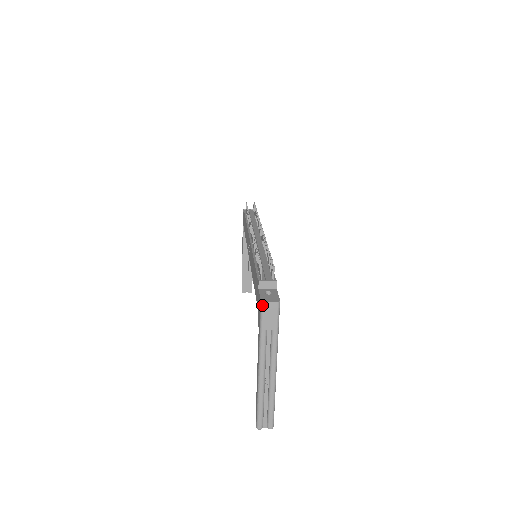
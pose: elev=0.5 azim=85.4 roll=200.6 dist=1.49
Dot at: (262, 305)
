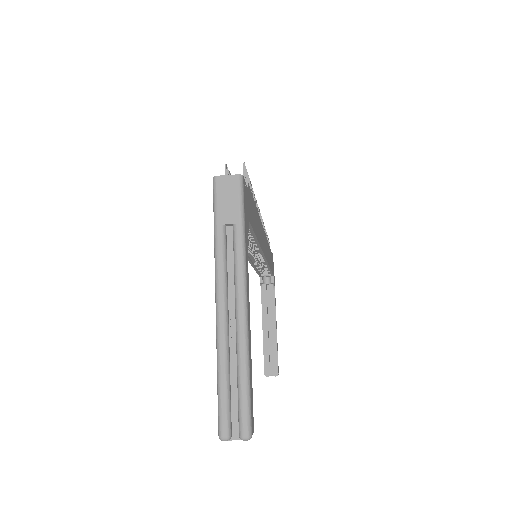
Dot at: (214, 182)
